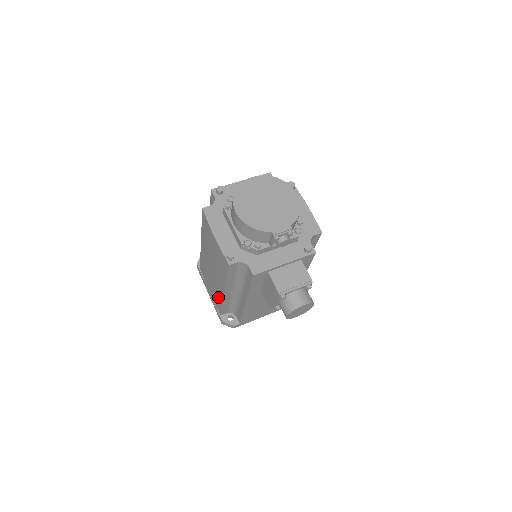
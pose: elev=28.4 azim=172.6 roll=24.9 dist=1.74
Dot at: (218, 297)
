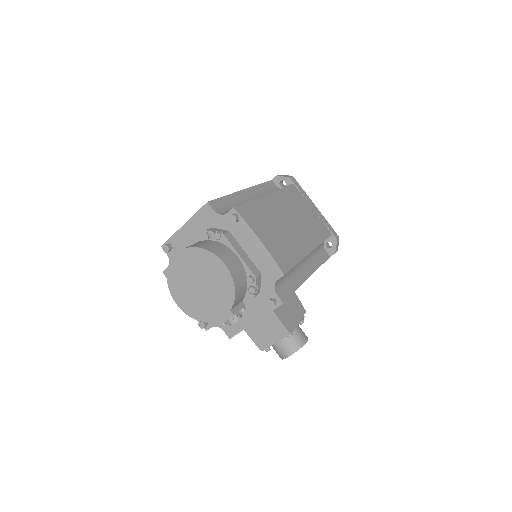
Dot at: occluded
